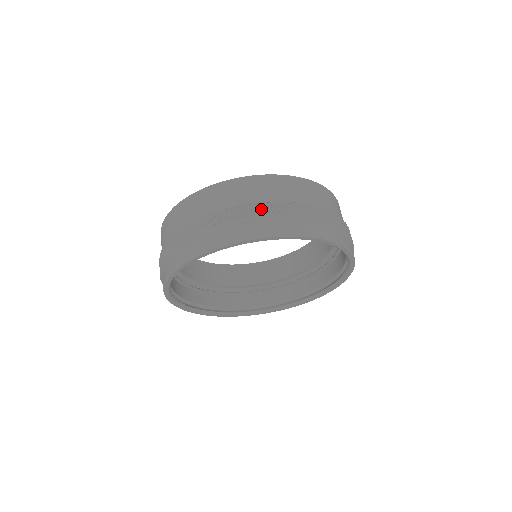
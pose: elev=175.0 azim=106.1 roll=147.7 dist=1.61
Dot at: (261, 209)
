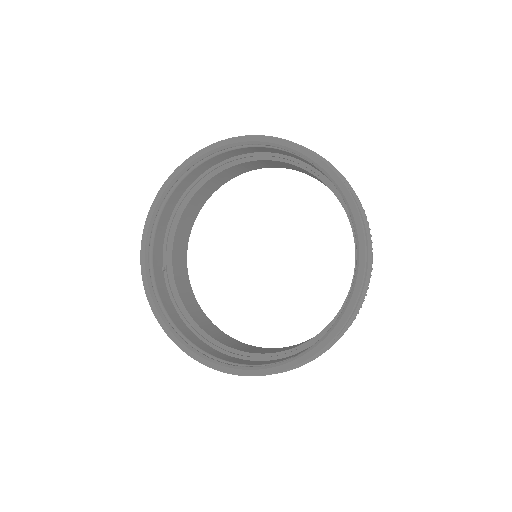
Dot at: occluded
